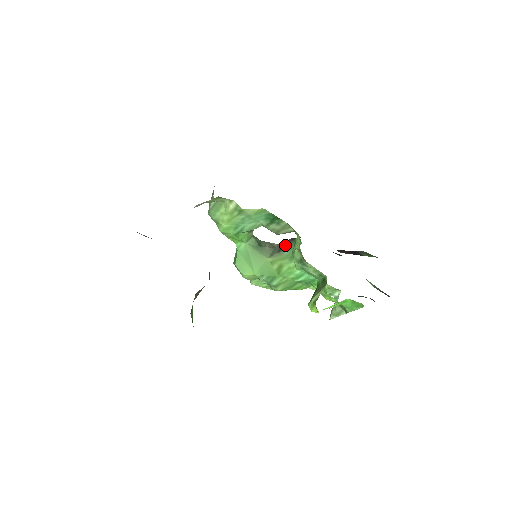
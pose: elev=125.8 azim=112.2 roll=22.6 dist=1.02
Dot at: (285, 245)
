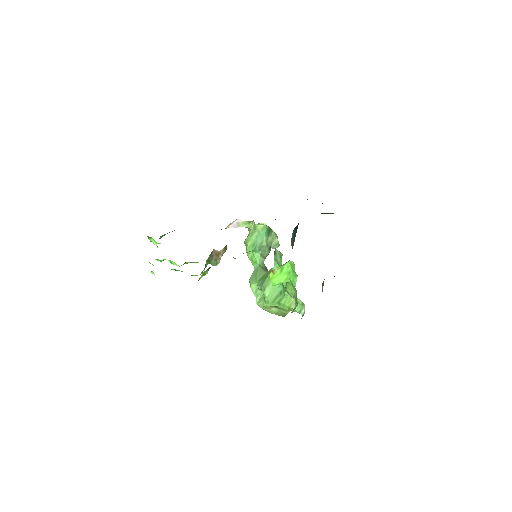
Dot at: occluded
